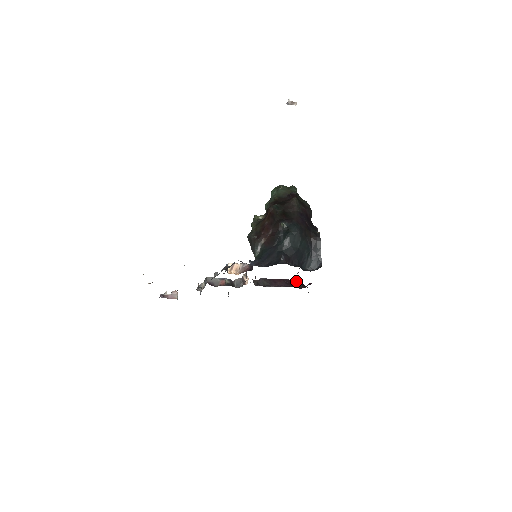
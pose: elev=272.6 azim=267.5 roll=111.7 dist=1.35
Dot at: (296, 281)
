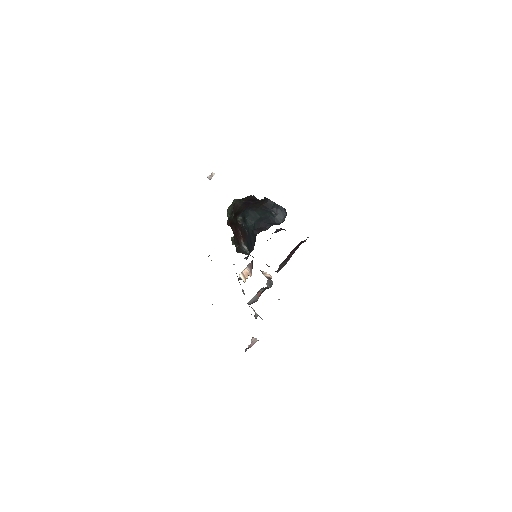
Dot at: (302, 241)
